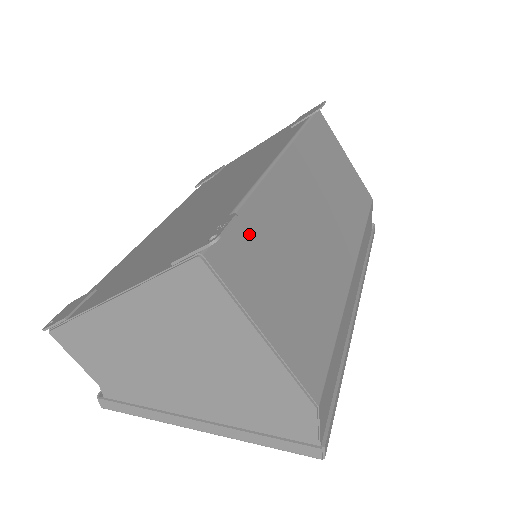
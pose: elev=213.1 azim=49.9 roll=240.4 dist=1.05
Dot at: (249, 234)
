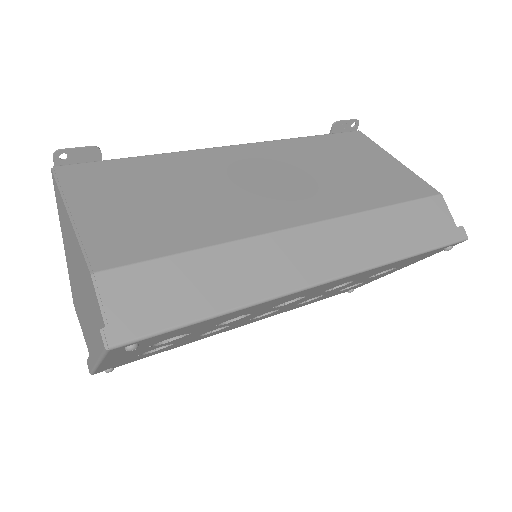
Dot at: (124, 169)
